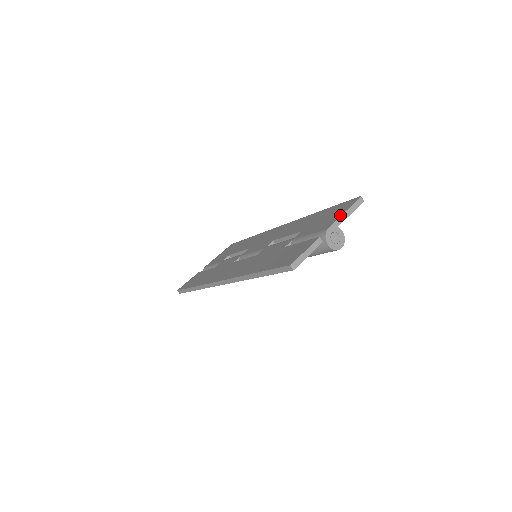
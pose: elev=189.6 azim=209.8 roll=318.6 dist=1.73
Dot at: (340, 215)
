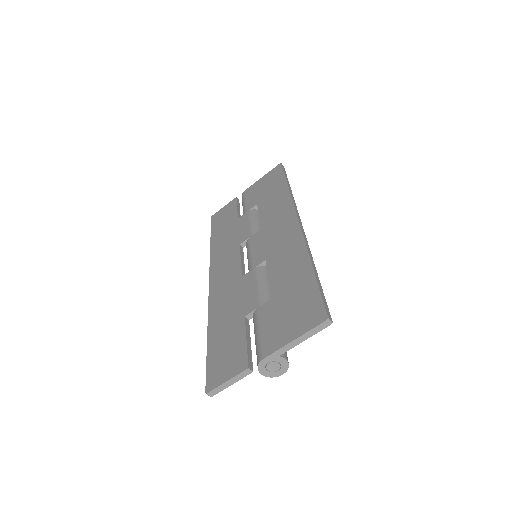
Dot at: (287, 341)
